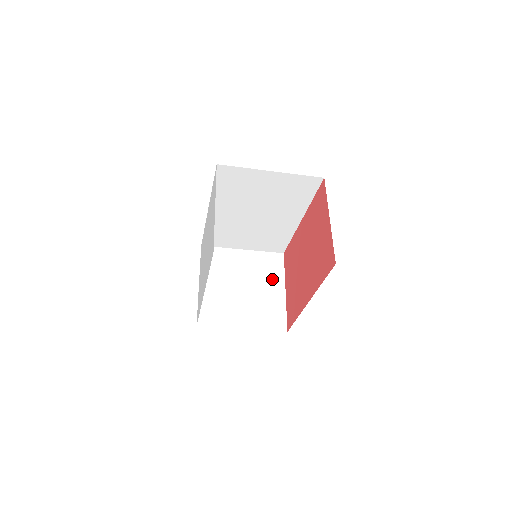
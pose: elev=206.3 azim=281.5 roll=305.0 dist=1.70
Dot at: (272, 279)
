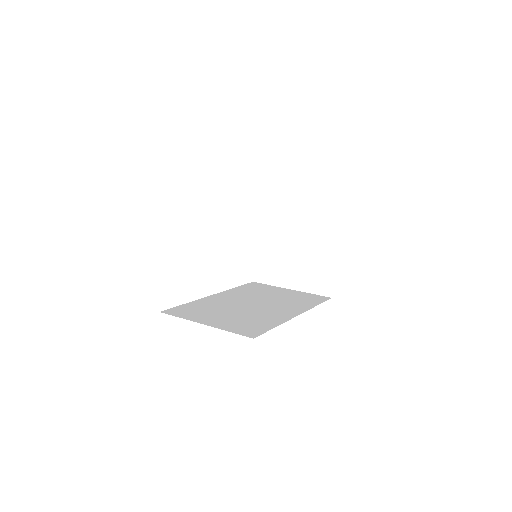
Dot at: (322, 237)
